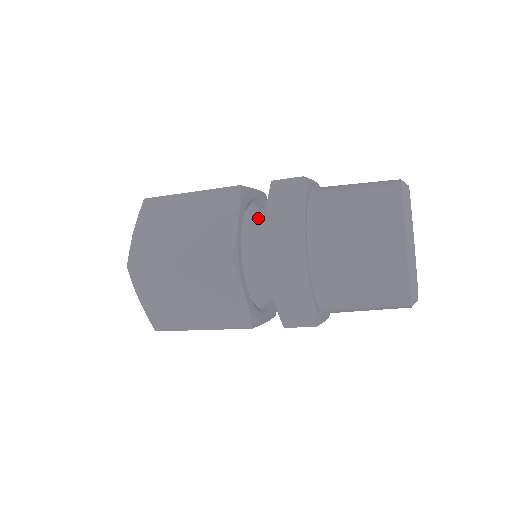
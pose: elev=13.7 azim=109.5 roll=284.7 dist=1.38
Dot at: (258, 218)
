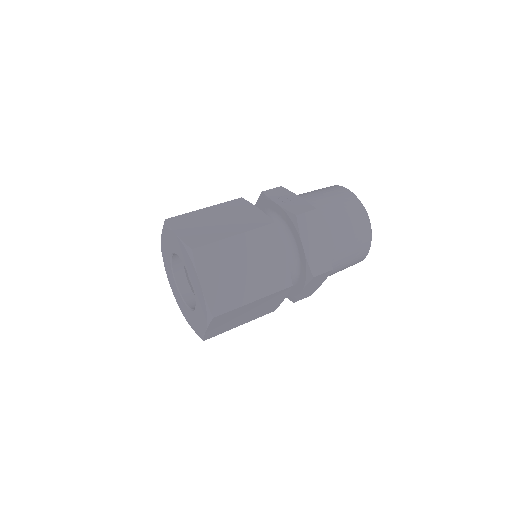
Dot at: occluded
